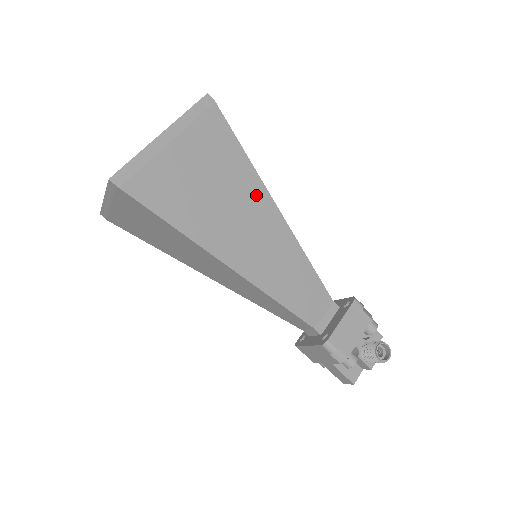
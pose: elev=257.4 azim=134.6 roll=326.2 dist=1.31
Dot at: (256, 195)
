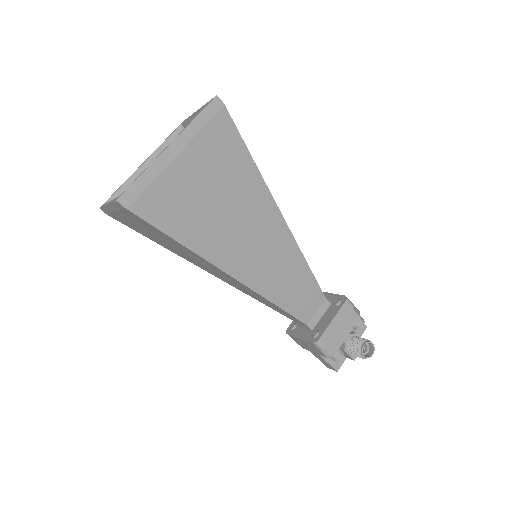
Dot at: (261, 202)
